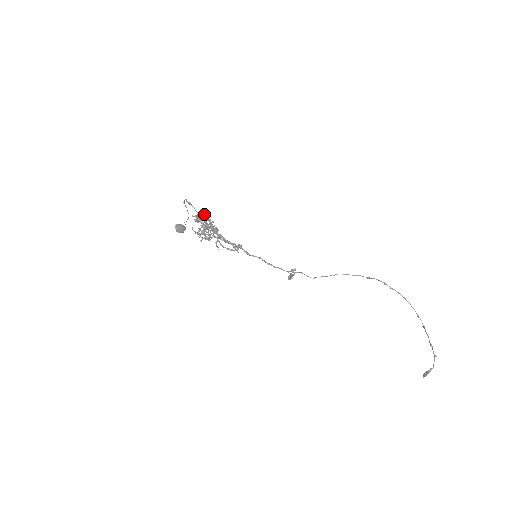
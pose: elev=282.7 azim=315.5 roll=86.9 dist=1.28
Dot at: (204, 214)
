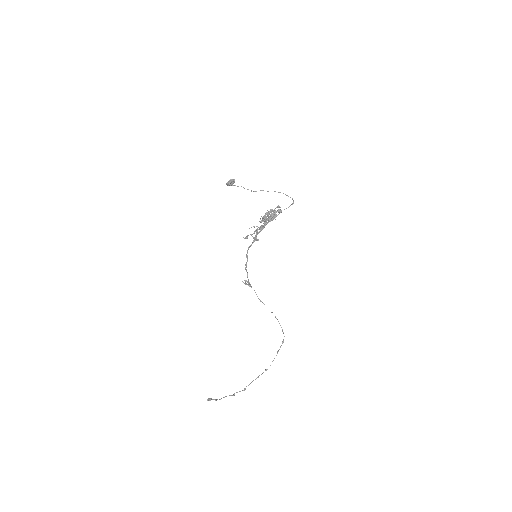
Dot at: occluded
